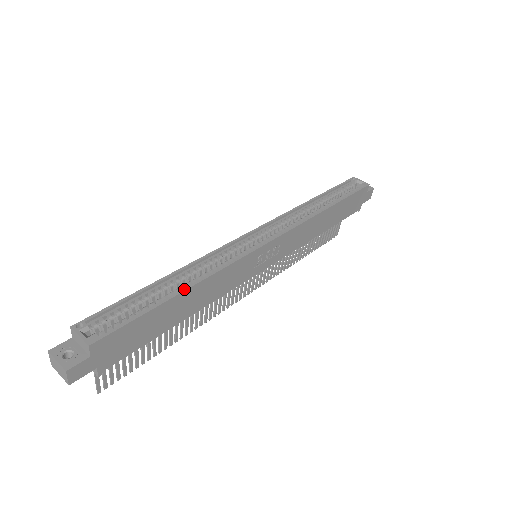
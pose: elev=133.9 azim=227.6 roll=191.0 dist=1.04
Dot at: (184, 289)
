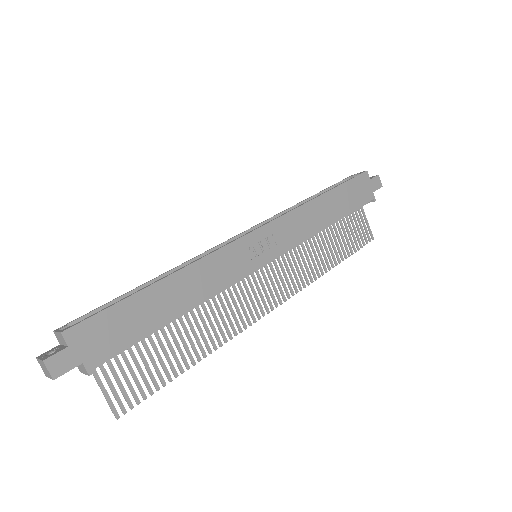
Dot at: (161, 279)
